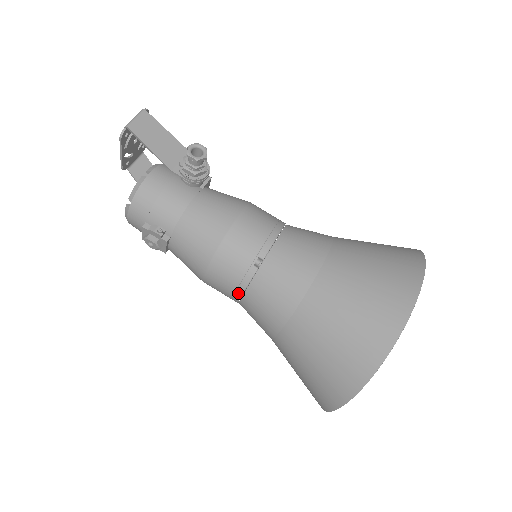
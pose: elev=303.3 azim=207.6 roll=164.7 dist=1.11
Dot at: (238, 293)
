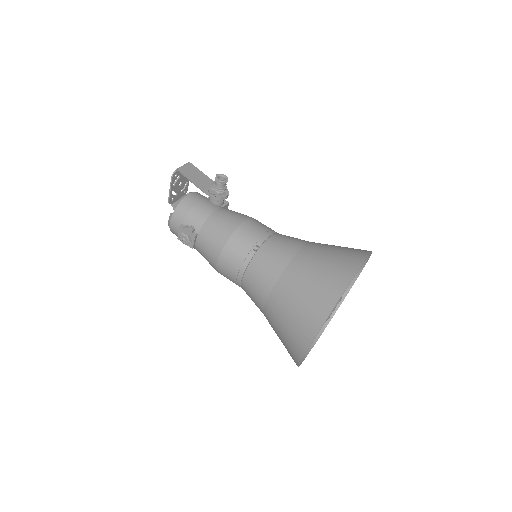
Dot at: (241, 272)
